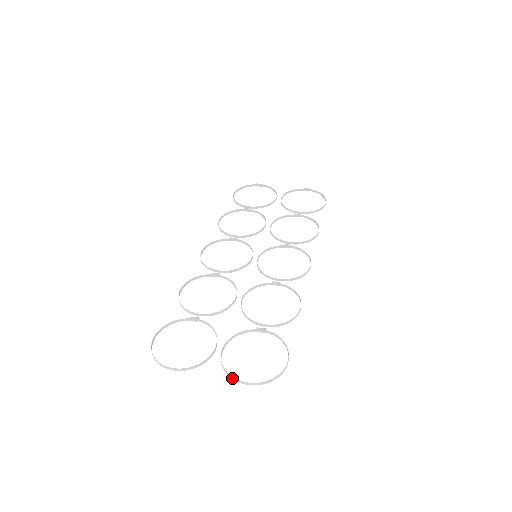
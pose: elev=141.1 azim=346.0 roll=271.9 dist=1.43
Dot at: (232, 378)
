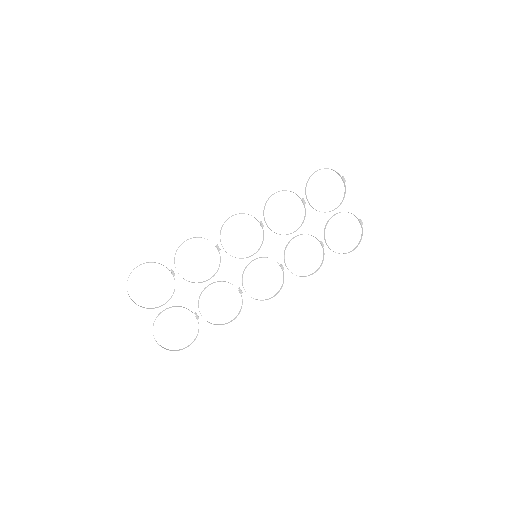
Dot at: occluded
